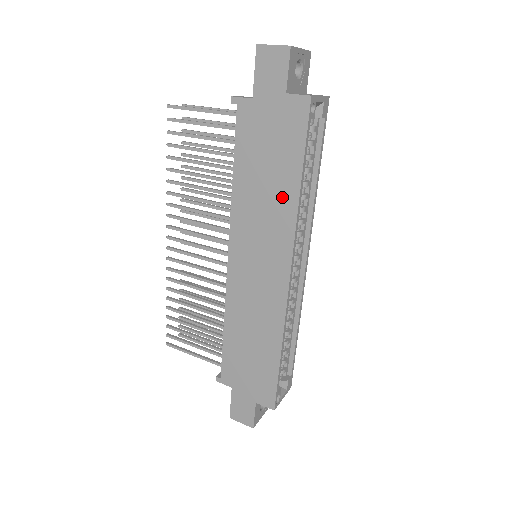
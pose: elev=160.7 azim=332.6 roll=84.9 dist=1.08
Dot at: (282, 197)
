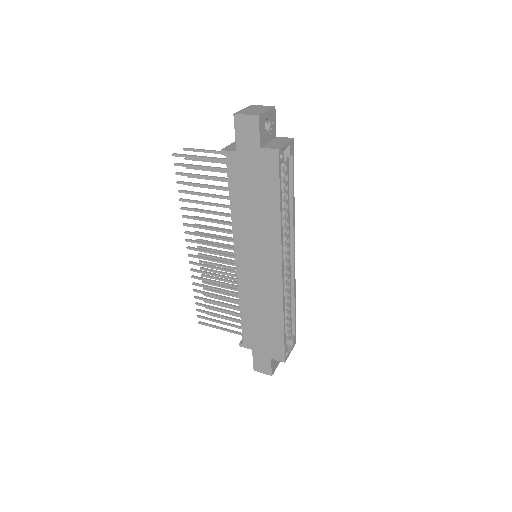
Dot at: (268, 218)
